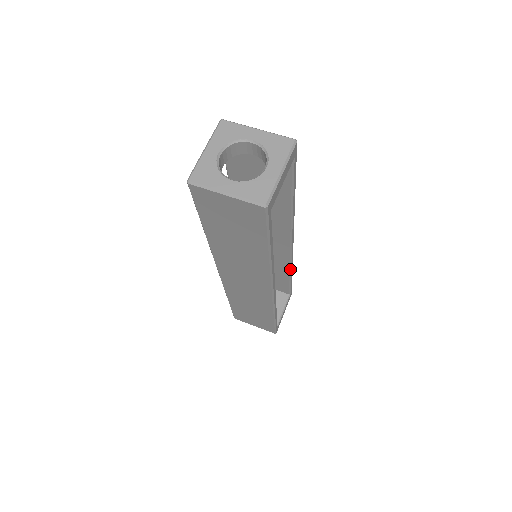
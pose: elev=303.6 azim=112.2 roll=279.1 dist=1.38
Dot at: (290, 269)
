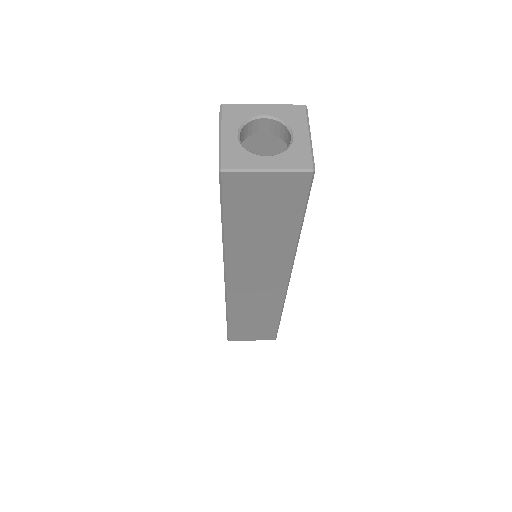
Dot at: occluded
